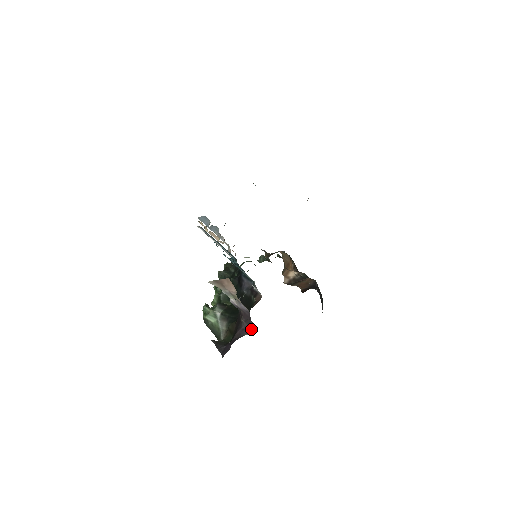
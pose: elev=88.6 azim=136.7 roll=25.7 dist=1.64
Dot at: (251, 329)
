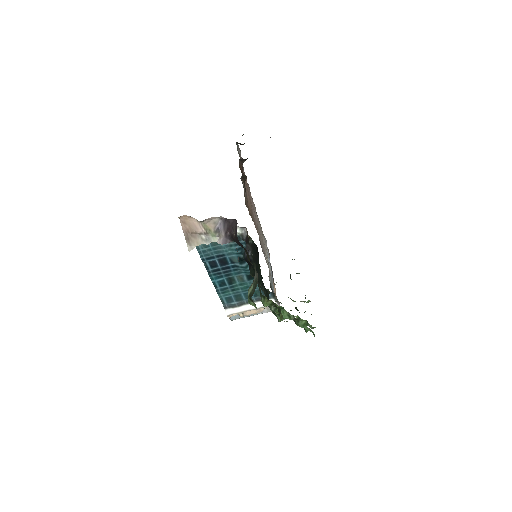
Dot at: occluded
